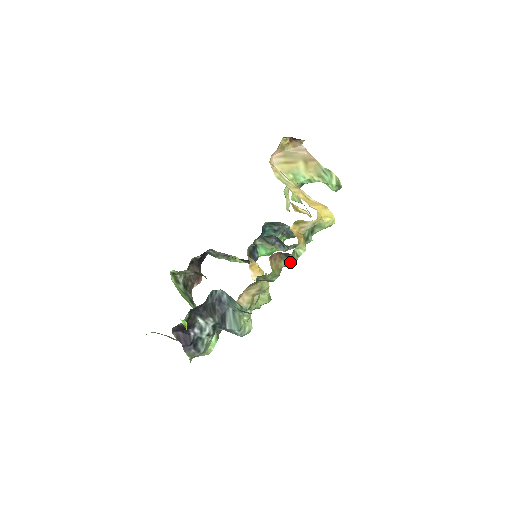
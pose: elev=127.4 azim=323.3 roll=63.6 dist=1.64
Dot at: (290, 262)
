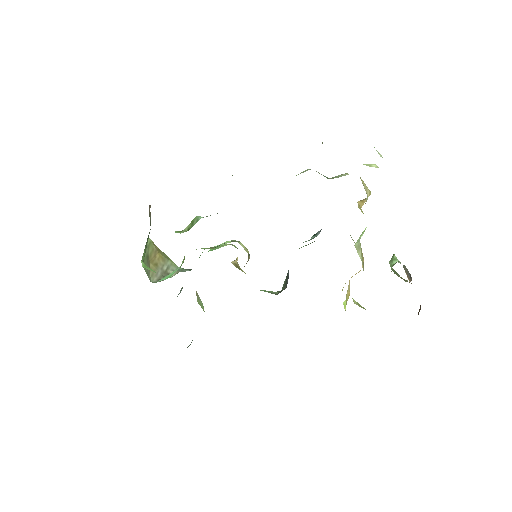
Dot at: occluded
